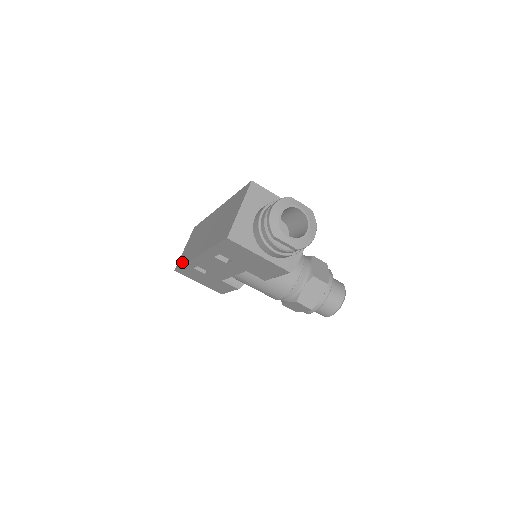
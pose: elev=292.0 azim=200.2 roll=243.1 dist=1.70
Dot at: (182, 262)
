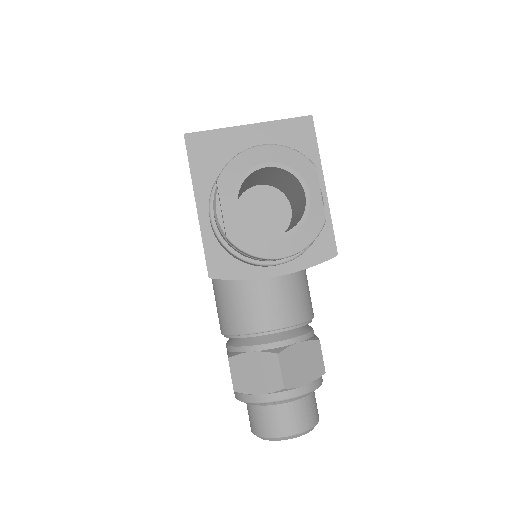
Dot at: occluded
